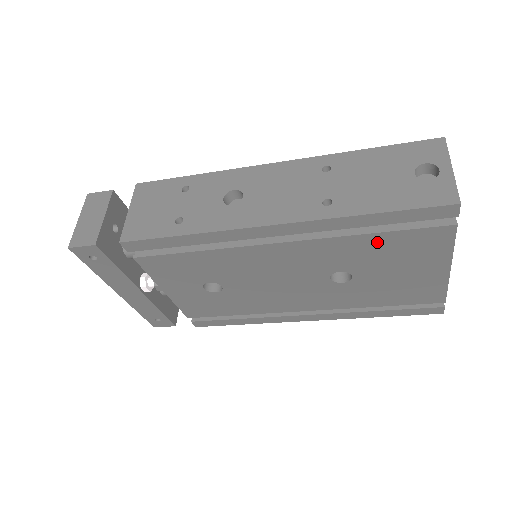
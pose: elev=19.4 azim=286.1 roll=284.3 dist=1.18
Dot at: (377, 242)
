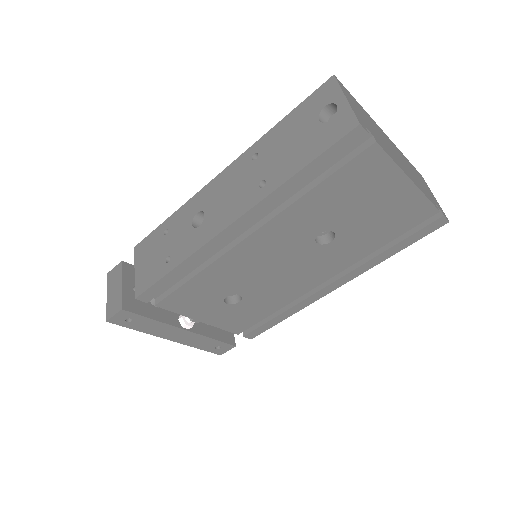
Dot at: (324, 193)
